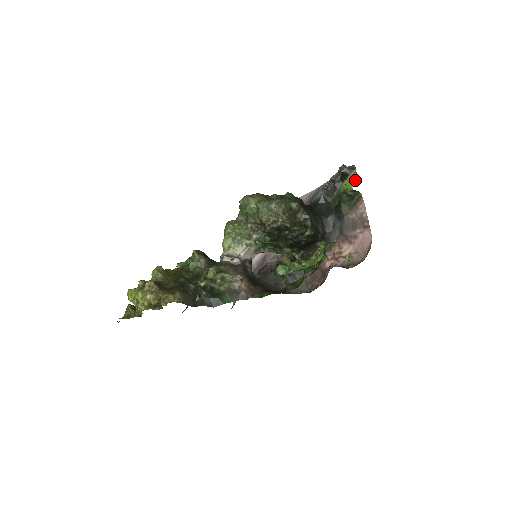
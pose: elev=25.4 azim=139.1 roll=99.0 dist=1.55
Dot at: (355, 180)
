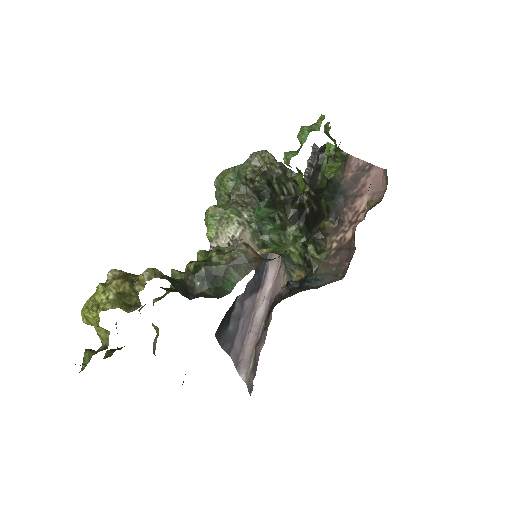
Dot at: occluded
